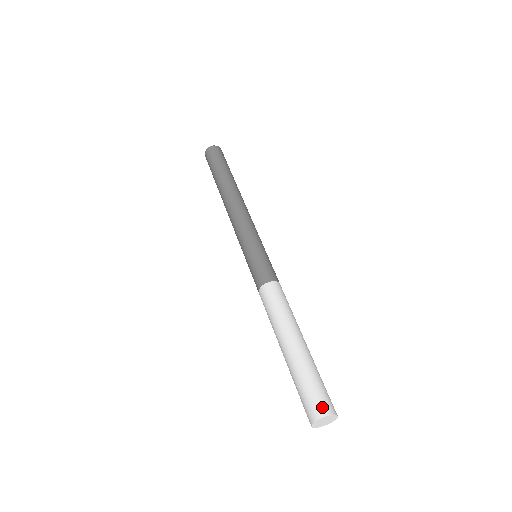
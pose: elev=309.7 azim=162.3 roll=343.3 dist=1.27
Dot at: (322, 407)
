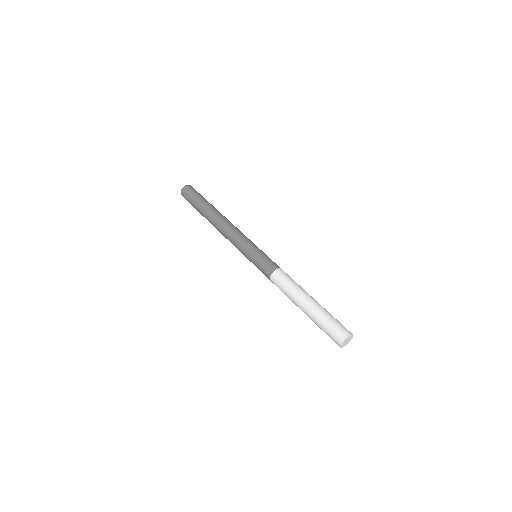
Dot at: (342, 334)
